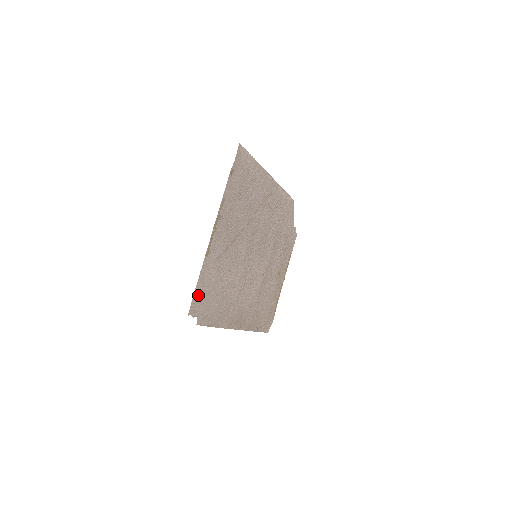
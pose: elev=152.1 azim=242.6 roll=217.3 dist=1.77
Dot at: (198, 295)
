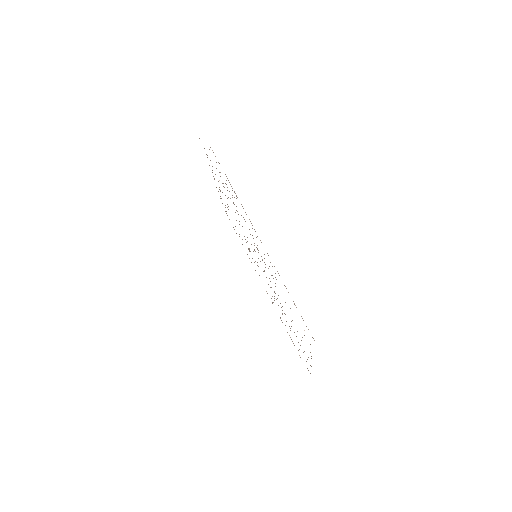
Dot at: occluded
